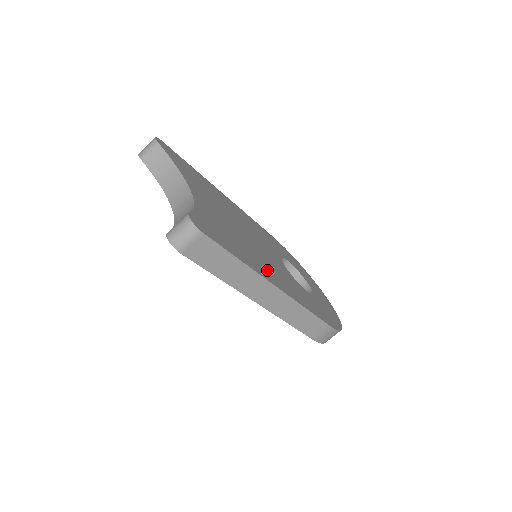
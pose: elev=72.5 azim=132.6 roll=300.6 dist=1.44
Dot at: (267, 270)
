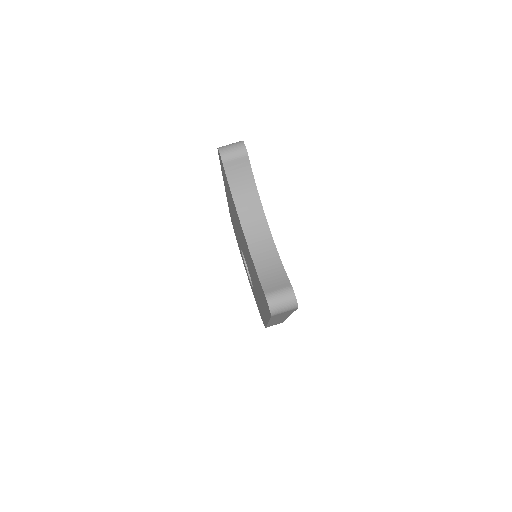
Dot at: occluded
